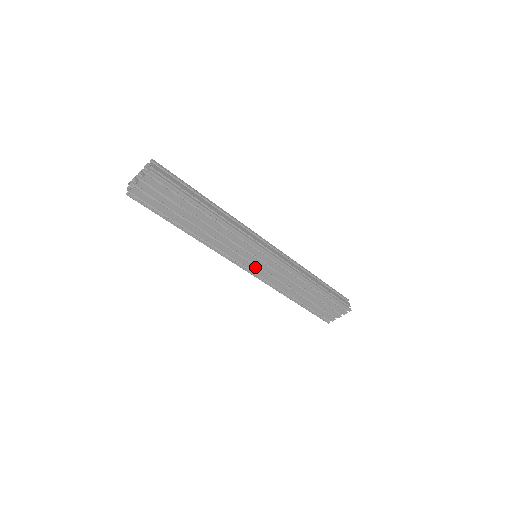
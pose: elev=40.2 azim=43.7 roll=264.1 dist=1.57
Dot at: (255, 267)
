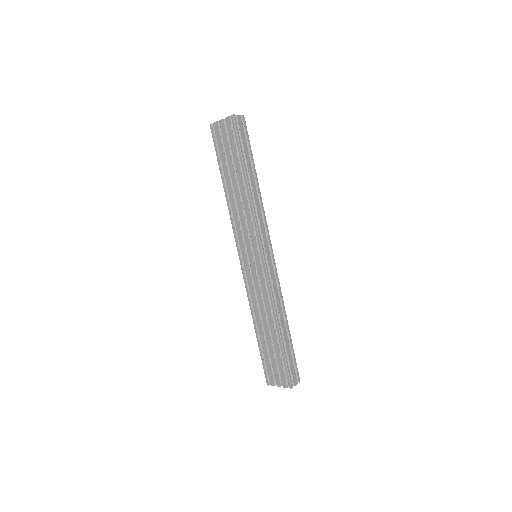
Dot at: (247, 262)
